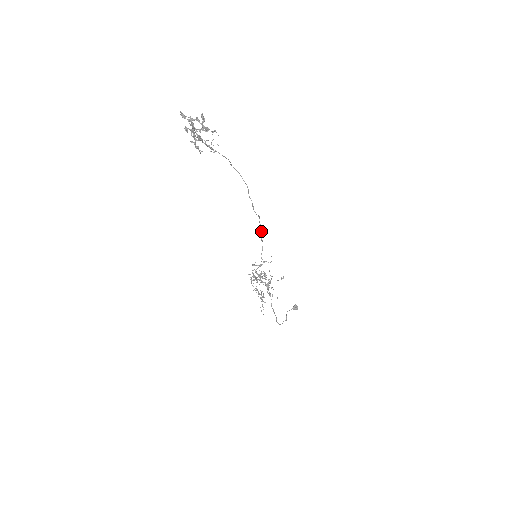
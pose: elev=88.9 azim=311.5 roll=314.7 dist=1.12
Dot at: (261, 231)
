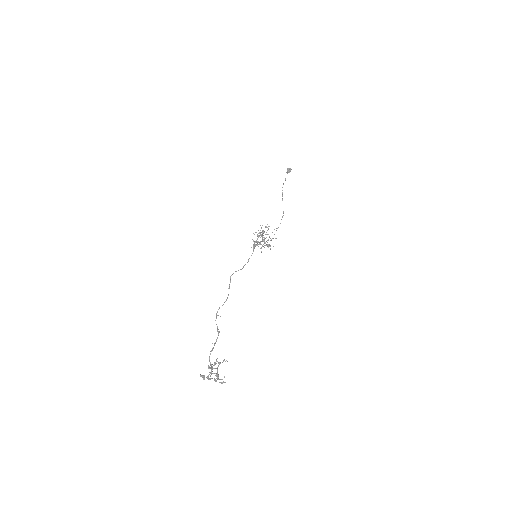
Dot at: (256, 244)
